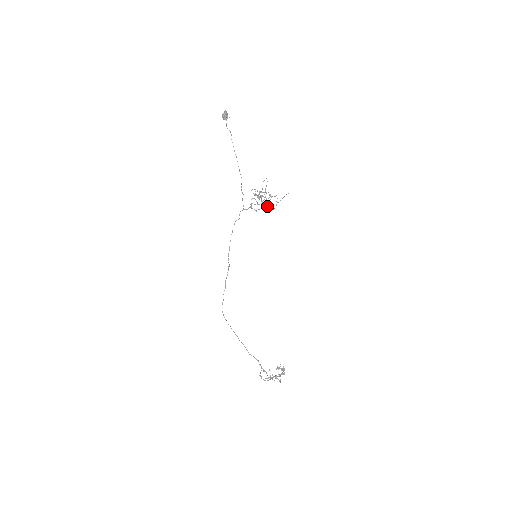
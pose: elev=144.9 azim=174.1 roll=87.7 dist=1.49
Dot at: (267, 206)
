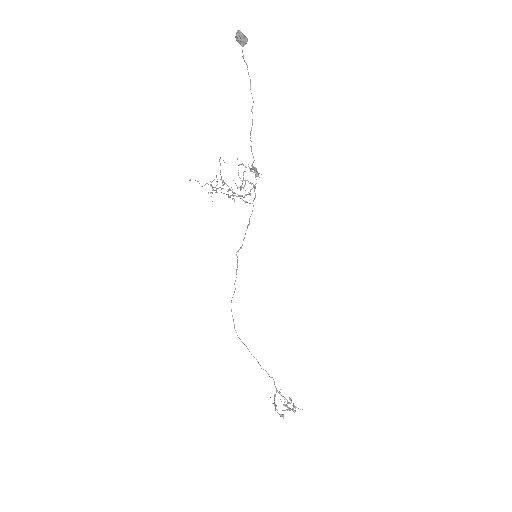
Dot at: (240, 195)
